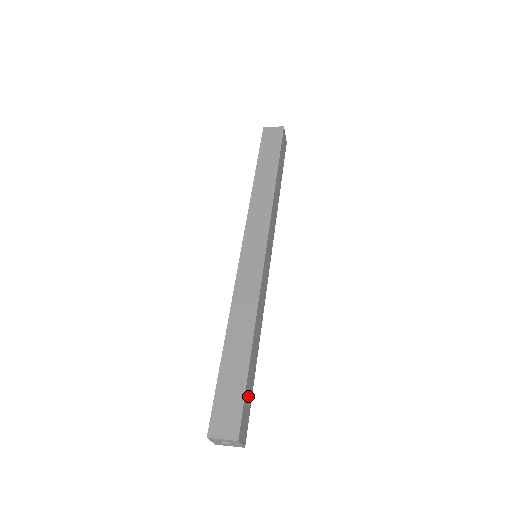
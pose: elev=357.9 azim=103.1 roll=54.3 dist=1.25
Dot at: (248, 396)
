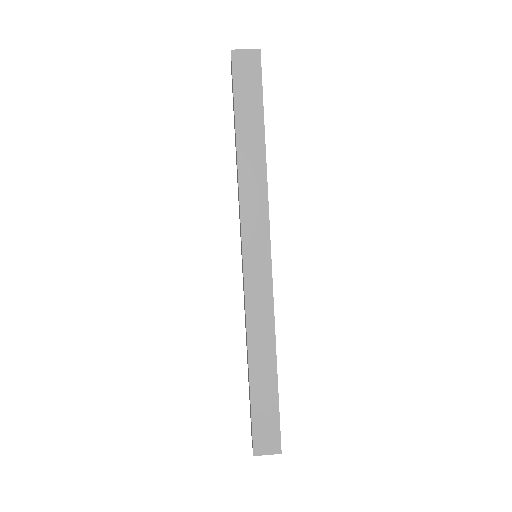
Dot at: occluded
